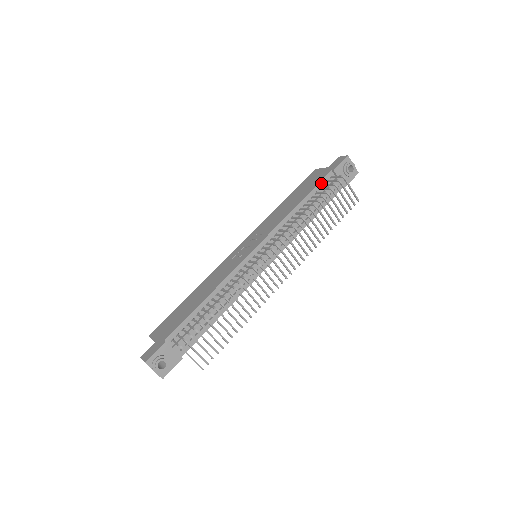
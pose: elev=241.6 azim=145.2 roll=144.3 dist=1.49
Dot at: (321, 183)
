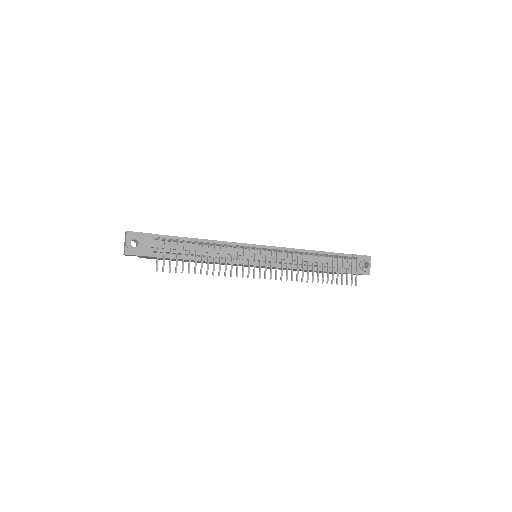
Dot at: (338, 254)
